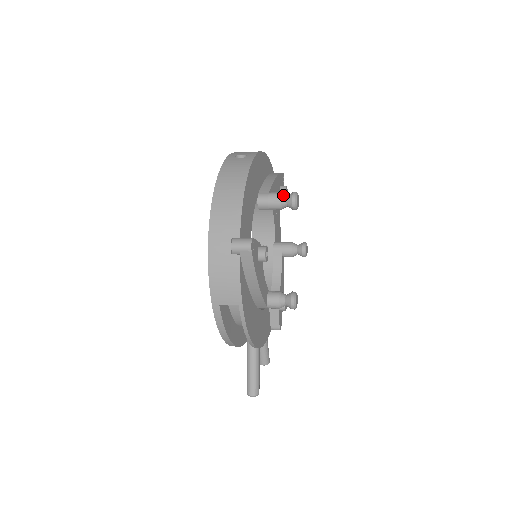
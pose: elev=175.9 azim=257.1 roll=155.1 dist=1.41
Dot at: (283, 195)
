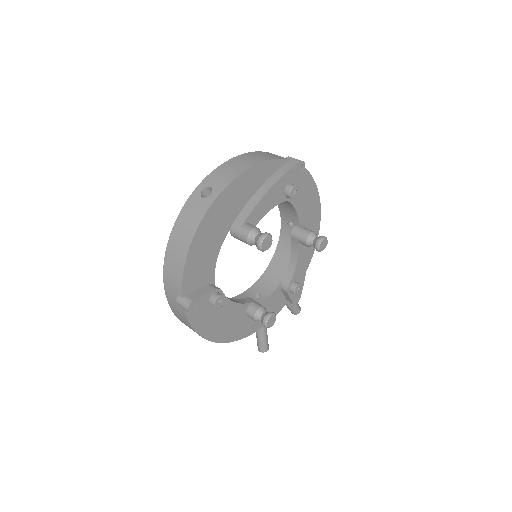
Dot at: (252, 235)
